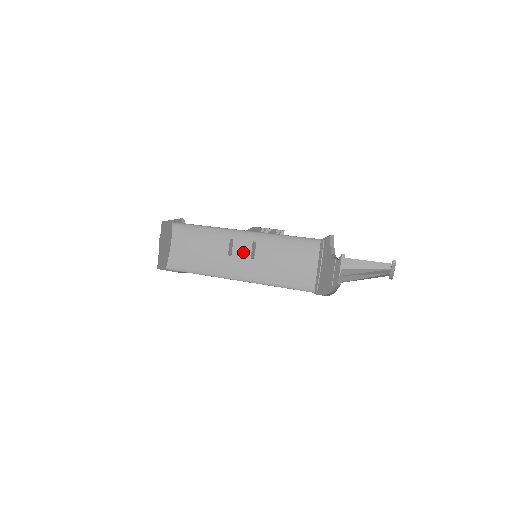
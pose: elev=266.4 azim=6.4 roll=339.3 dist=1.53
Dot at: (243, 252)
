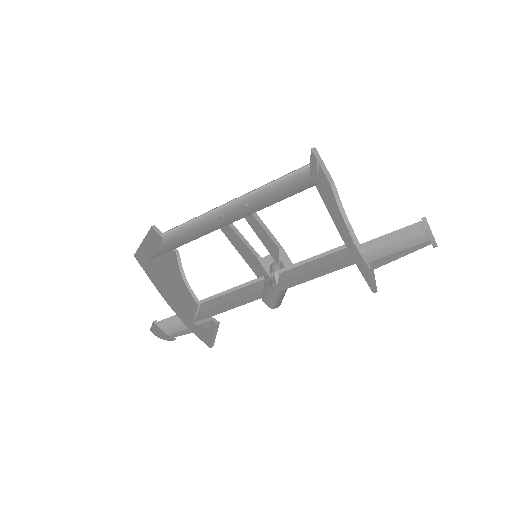
Dot at: (234, 215)
